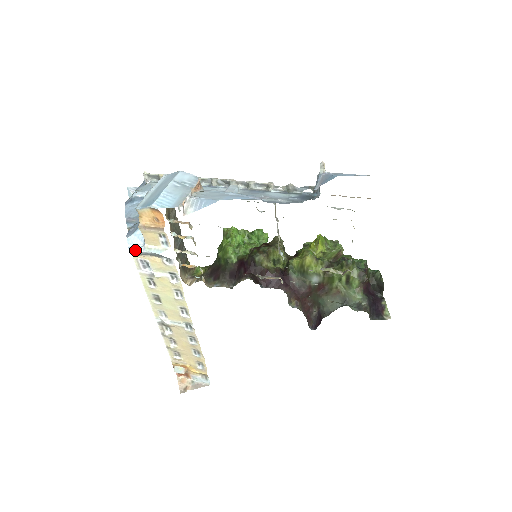
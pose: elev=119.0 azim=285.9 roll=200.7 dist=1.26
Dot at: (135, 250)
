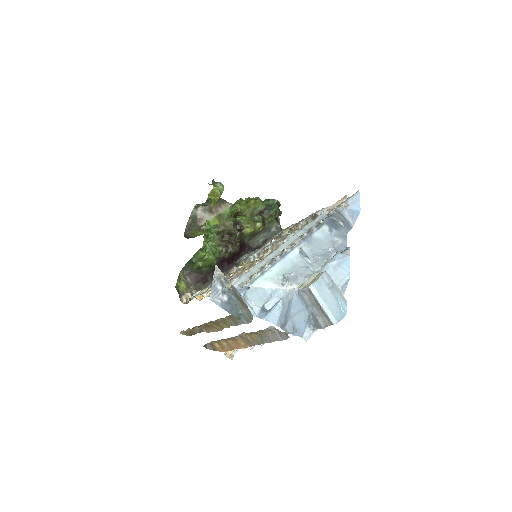
Dot at: occluded
